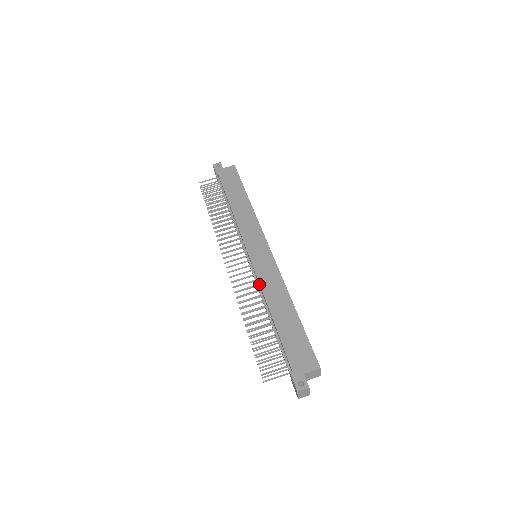
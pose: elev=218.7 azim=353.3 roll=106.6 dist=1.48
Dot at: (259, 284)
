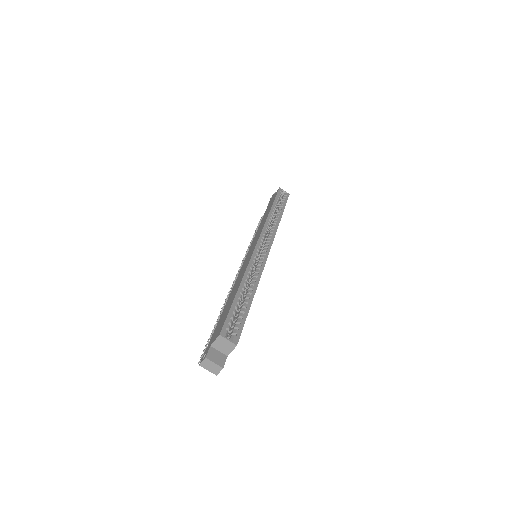
Dot at: occluded
